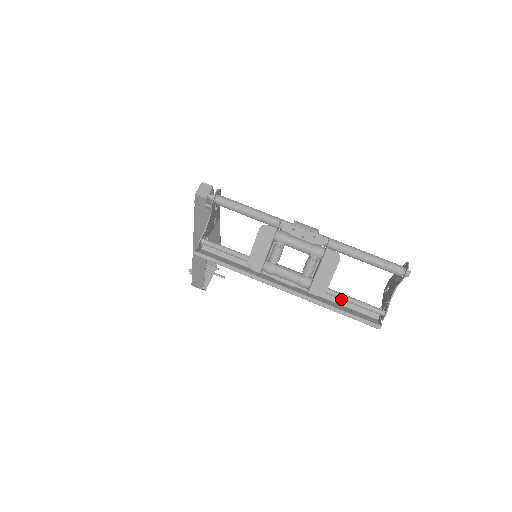
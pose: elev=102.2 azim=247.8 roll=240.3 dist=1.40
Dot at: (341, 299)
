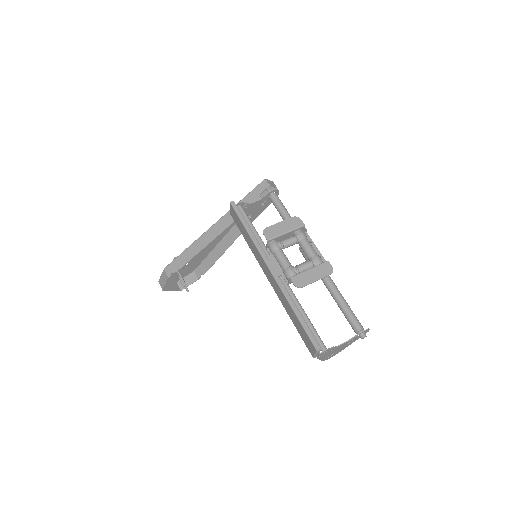
Dot at: (301, 314)
